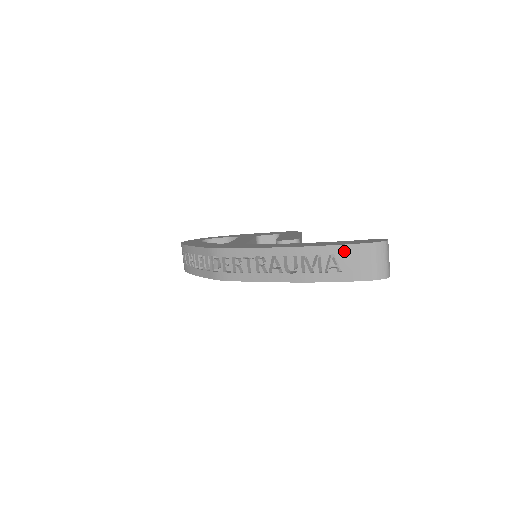
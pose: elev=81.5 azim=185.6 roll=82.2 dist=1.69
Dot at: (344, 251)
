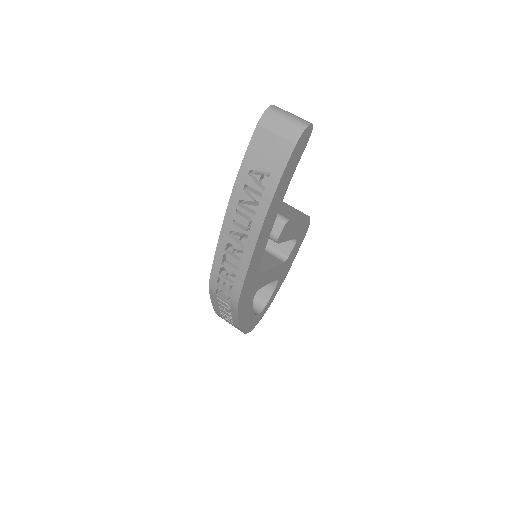
Dot at: (251, 157)
